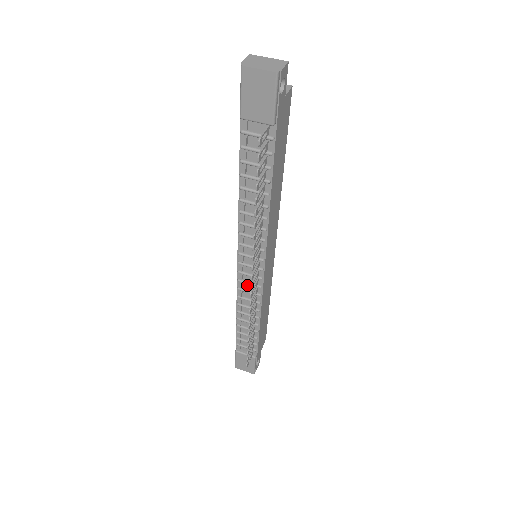
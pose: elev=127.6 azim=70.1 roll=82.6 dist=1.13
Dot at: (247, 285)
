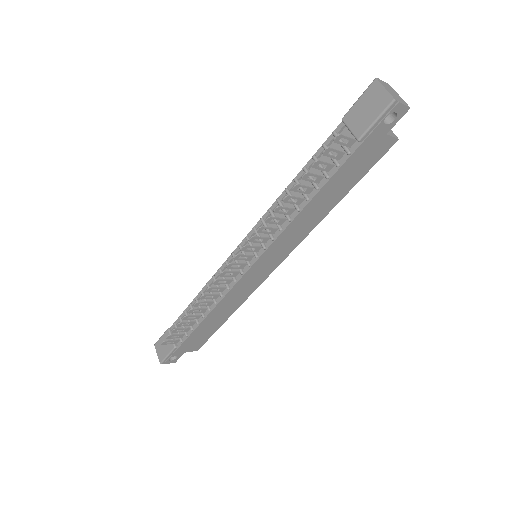
Dot at: occluded
